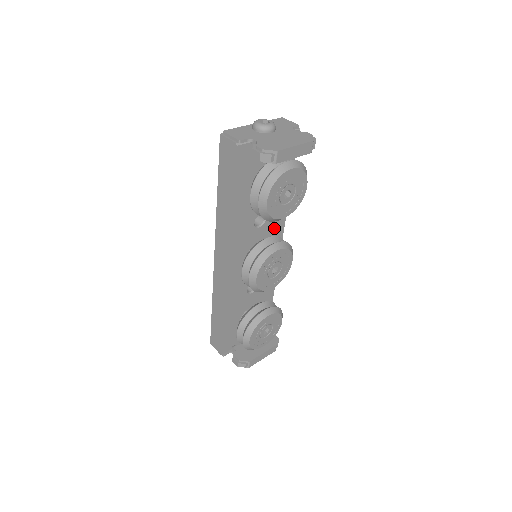
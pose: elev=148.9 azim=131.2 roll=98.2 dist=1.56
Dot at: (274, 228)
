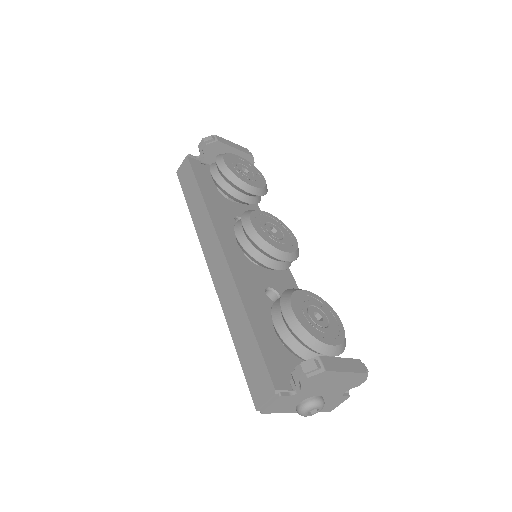
Dot at: occluded
